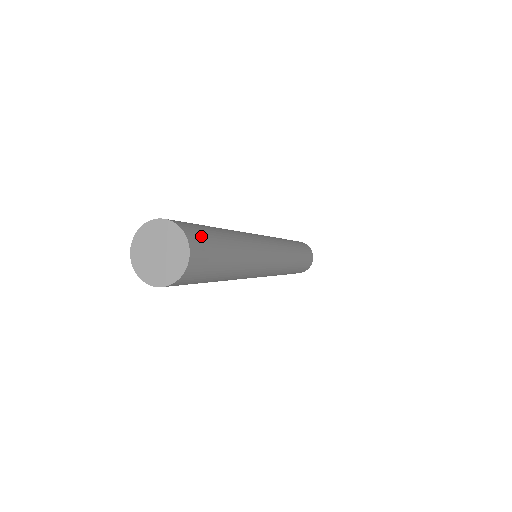
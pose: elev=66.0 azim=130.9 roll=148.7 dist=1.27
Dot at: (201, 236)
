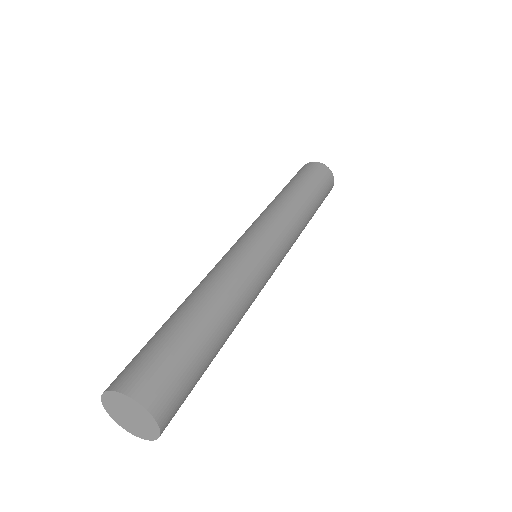
Dot at: (167, 381)
